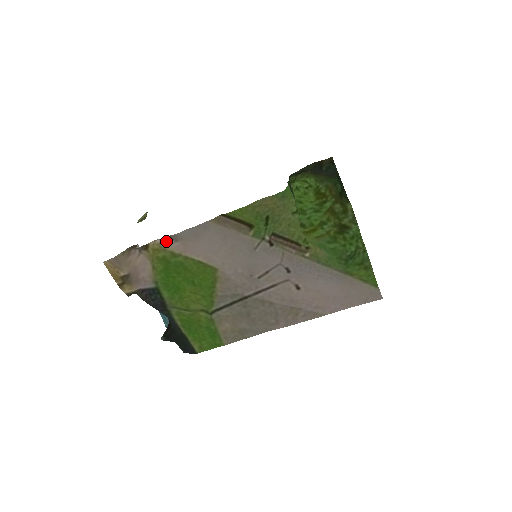
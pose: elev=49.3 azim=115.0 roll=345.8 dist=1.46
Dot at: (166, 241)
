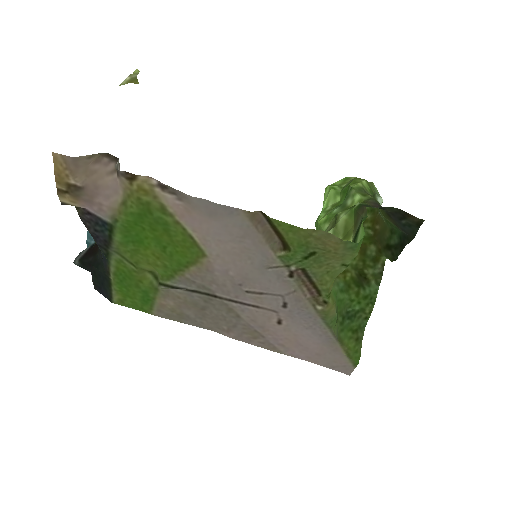
Dot at: (165, 190)
